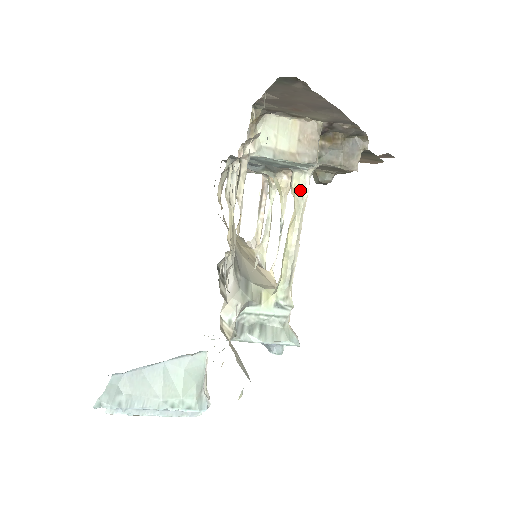
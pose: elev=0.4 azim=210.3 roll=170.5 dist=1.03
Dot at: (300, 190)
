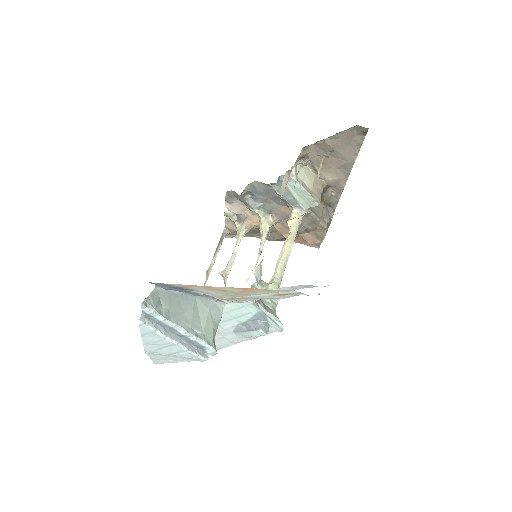
Dot at: (298, 221)
